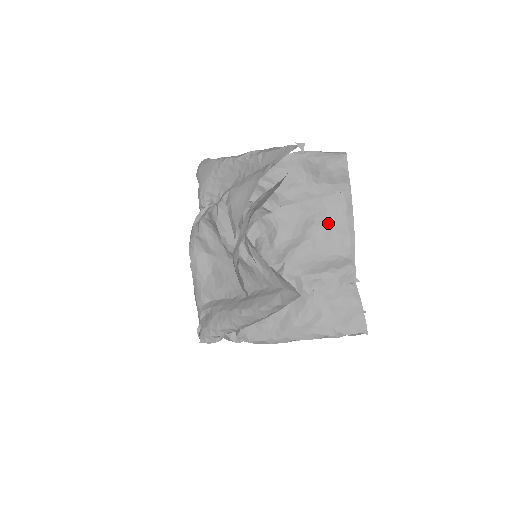
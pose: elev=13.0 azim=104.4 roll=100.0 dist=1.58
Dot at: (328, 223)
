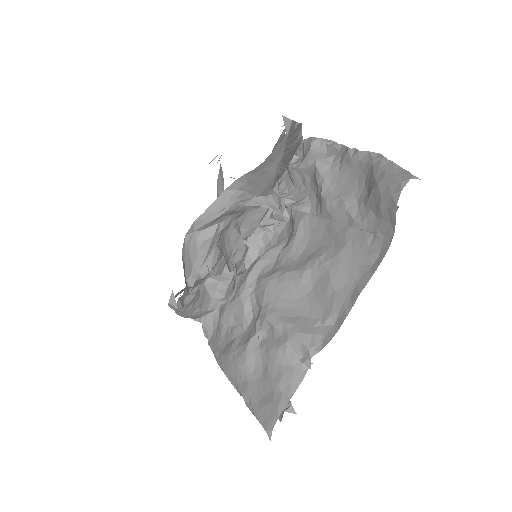
Dot at: (334, 266)
